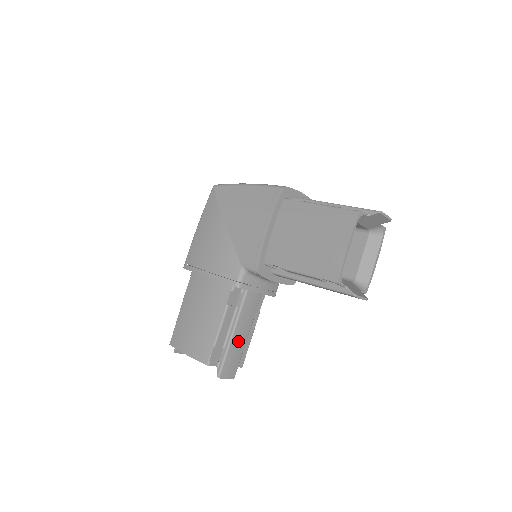
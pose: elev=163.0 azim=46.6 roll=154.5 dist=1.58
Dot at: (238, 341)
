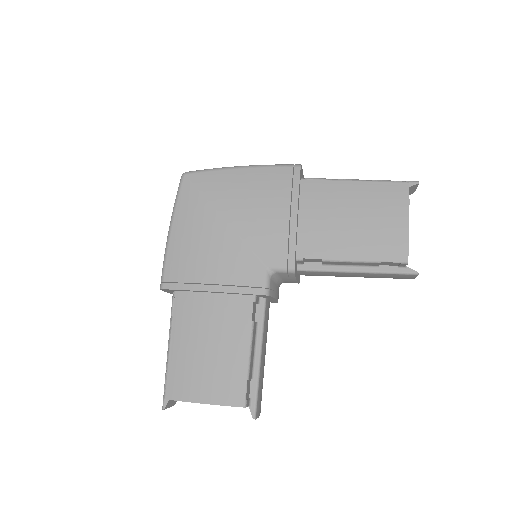
Dot at: (262, 365)
